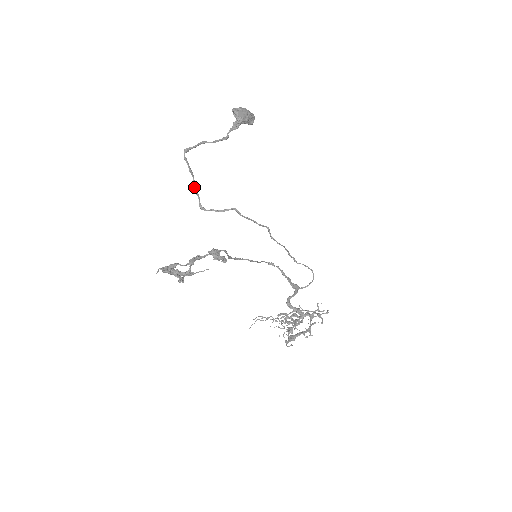
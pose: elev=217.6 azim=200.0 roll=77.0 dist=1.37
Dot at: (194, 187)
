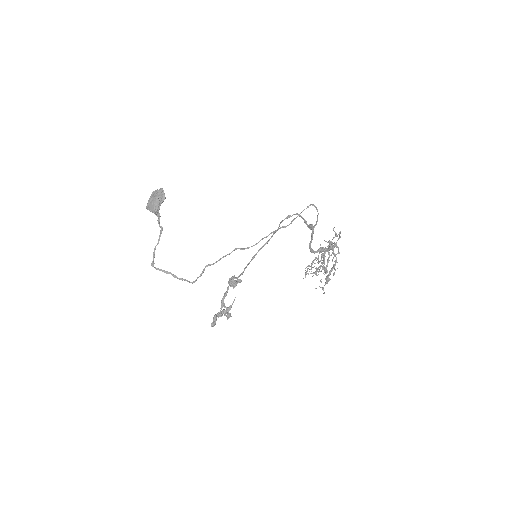
Dot at: (177, 278)
